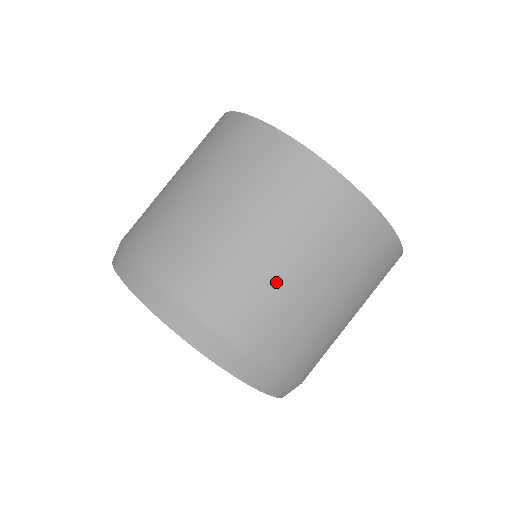
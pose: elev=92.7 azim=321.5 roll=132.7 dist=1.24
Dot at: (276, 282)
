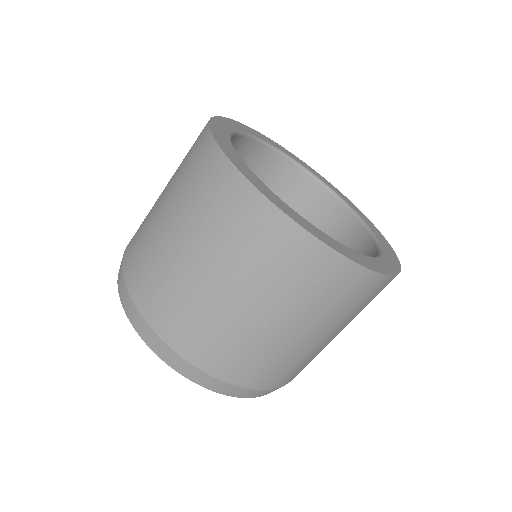
Dot at: (302, 350)
